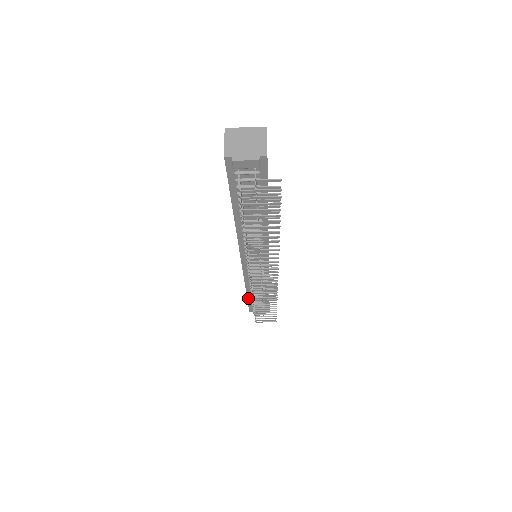
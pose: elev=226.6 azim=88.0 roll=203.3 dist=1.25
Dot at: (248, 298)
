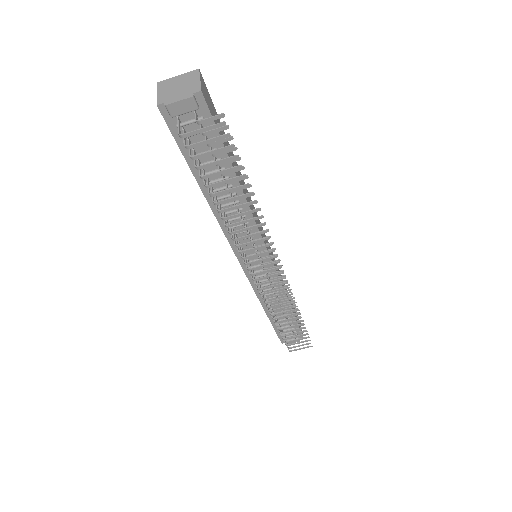
Dot at: (271, 321)
